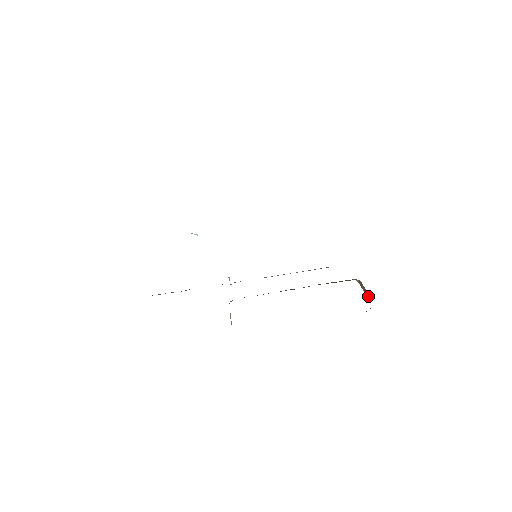
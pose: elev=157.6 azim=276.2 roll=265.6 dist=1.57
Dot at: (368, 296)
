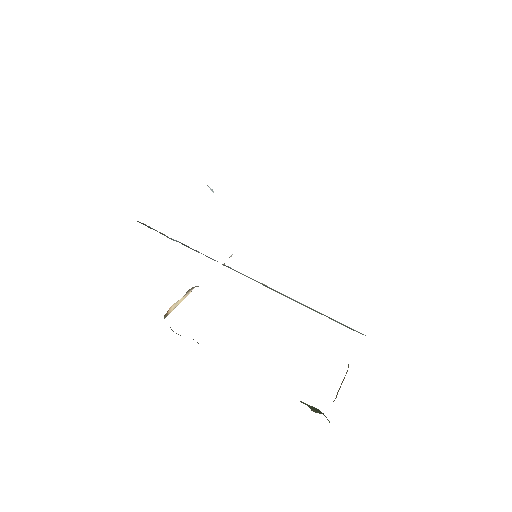
Dot at: (336, 396)
